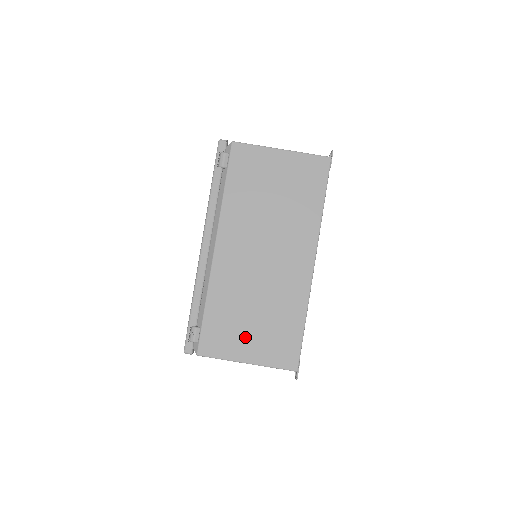
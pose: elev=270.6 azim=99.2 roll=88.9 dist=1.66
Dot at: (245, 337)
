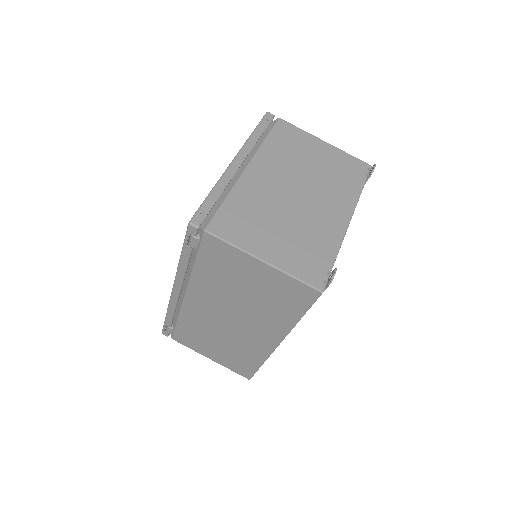
Dot at: (210, 349)
